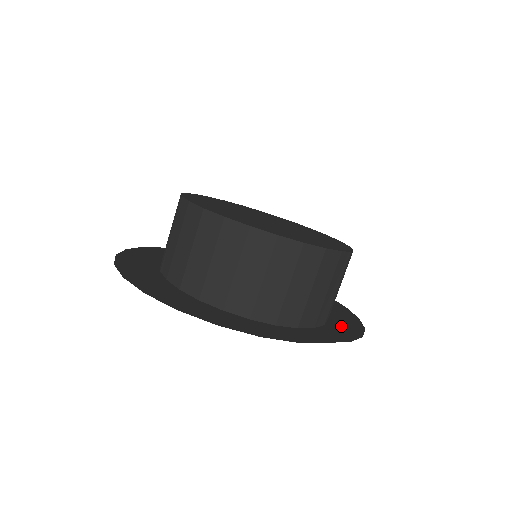
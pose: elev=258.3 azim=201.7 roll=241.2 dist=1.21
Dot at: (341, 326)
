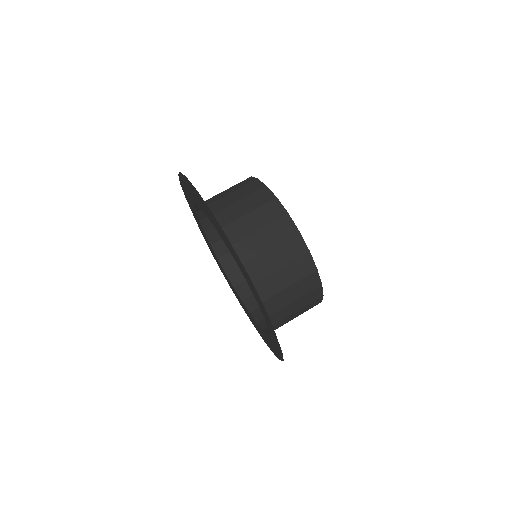
Dot at: (273, 344)
